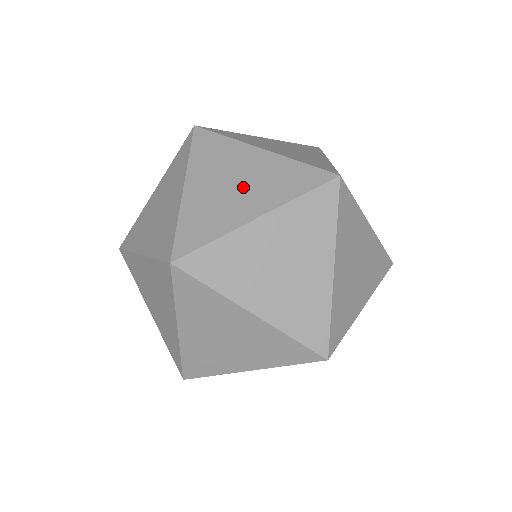
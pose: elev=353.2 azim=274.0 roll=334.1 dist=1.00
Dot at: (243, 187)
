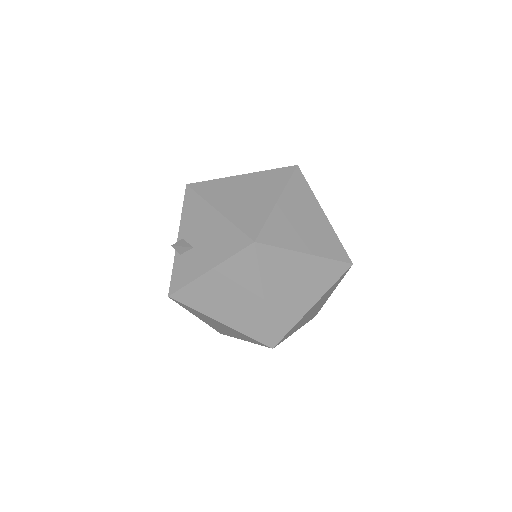
Dot at: (204, 245)
